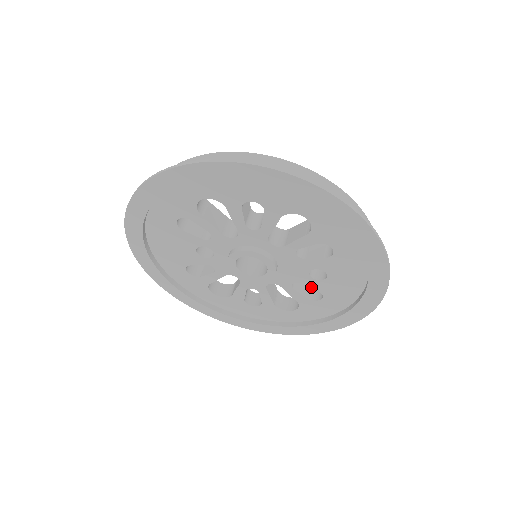
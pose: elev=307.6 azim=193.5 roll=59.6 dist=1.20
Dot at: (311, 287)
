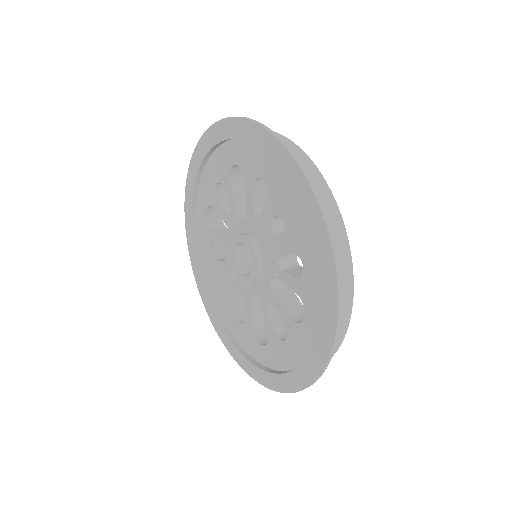
Dot at: (287, 253)
